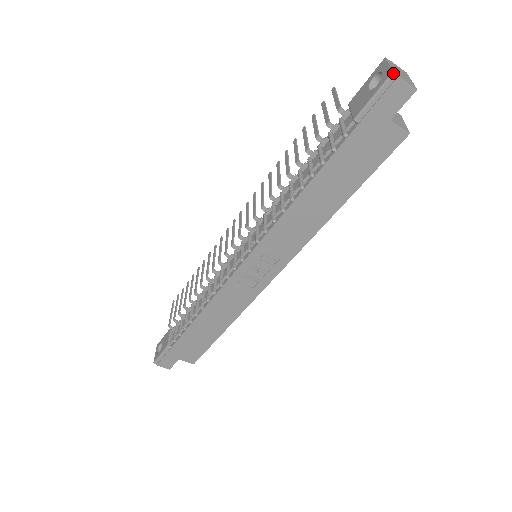
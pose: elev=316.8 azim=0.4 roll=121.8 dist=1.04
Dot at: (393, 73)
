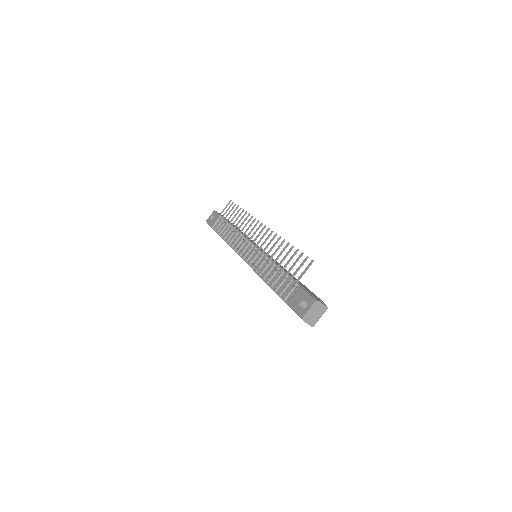
Dot at: (302, 319)
